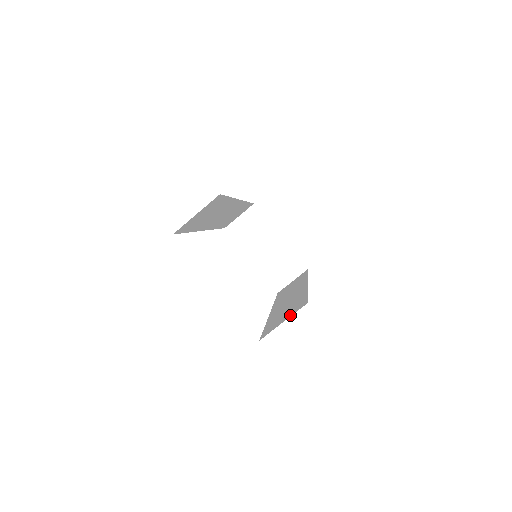
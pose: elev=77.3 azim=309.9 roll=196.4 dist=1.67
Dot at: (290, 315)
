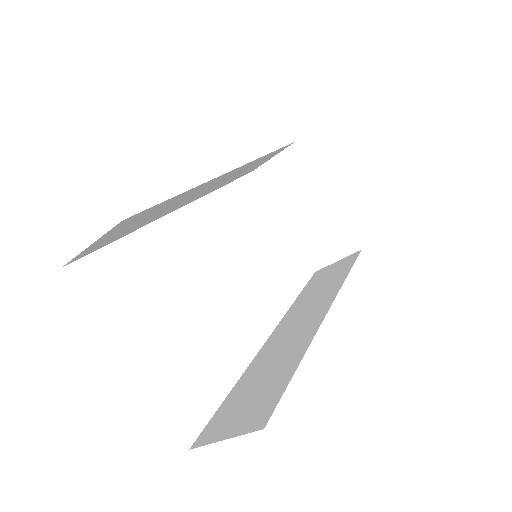
Dot at: (238, 430)
